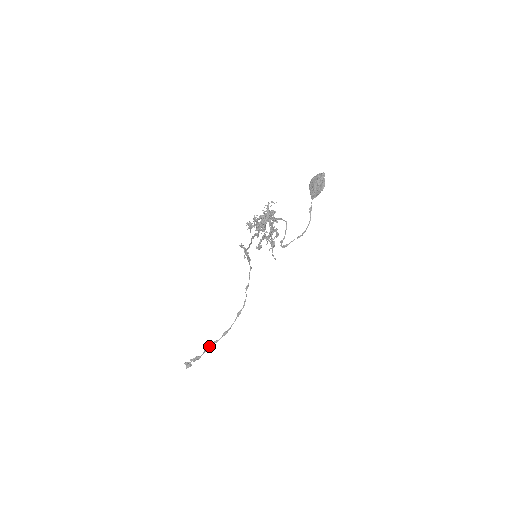
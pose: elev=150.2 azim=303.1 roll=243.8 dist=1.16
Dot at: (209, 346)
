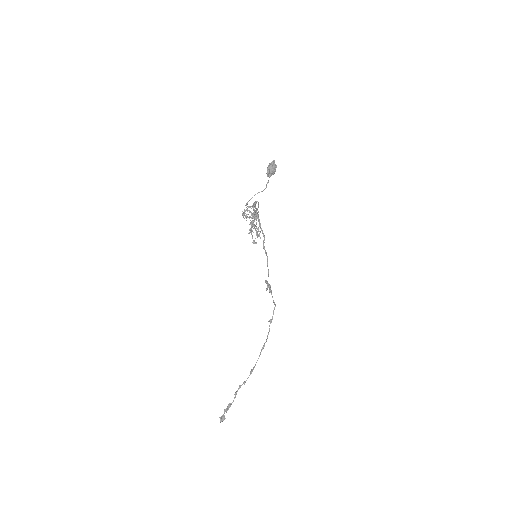
Dot at: (238, 388)
